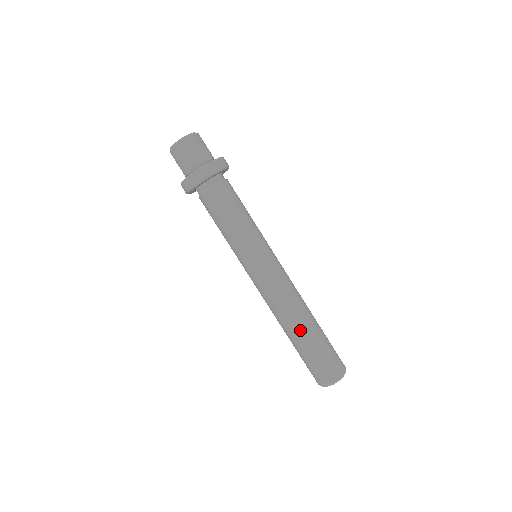
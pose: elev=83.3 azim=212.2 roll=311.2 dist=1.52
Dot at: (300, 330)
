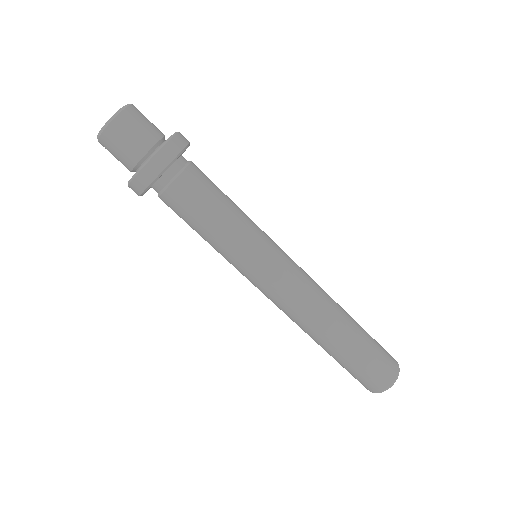
Dot at: (332, 340)
